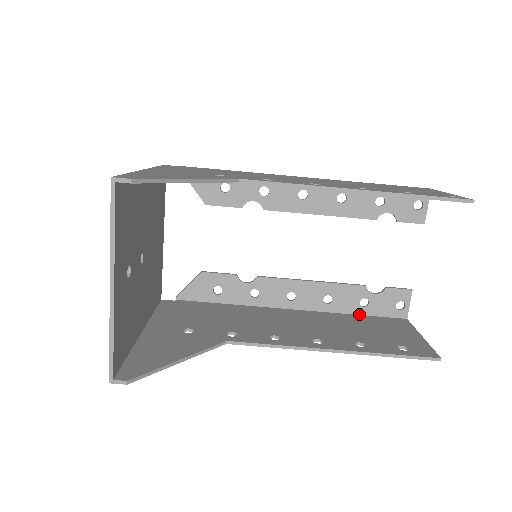
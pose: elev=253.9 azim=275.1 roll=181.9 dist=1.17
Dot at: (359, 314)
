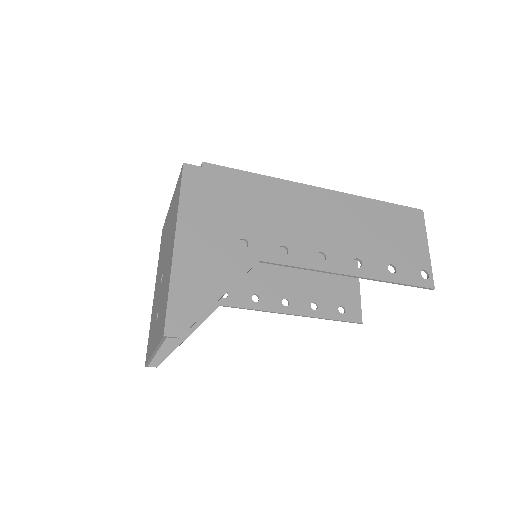
Dot at: occluded
